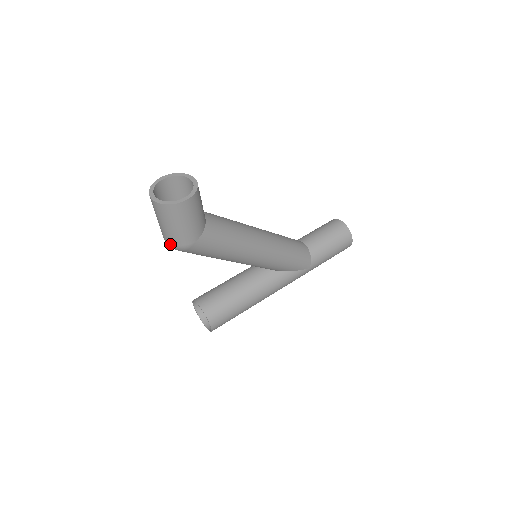
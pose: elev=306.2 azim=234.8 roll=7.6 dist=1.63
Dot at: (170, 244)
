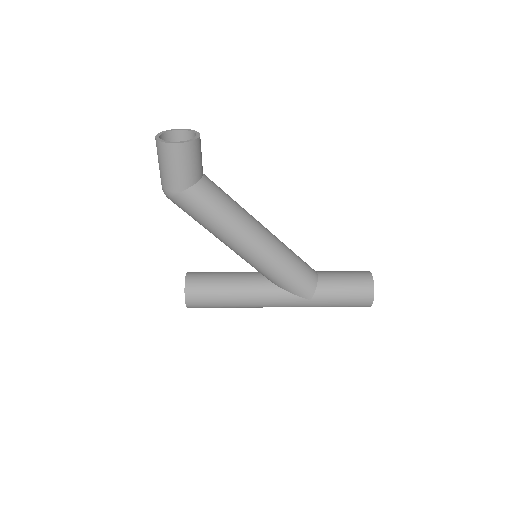
Dot at: (162, 188)
